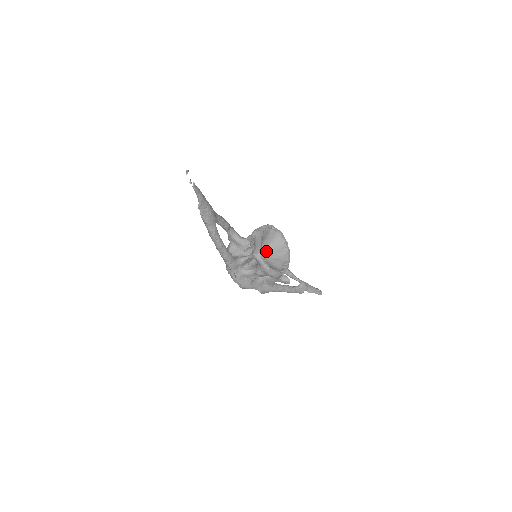
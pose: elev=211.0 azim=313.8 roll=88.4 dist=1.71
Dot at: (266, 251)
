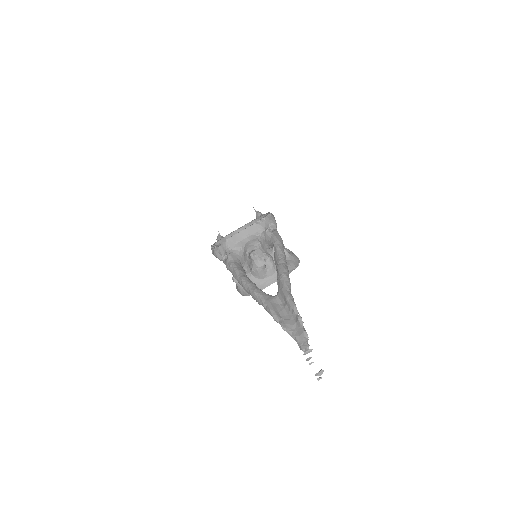
Dot at: occluded
